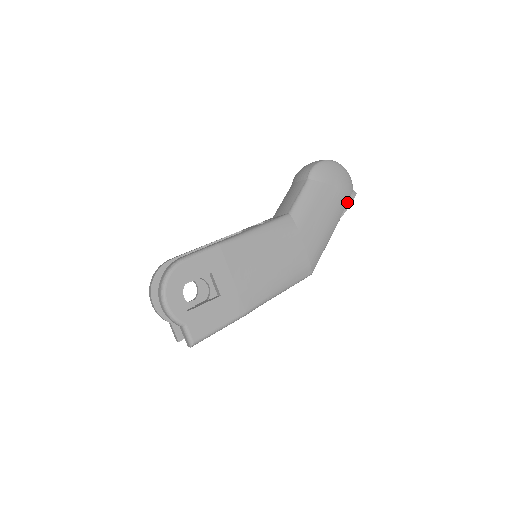
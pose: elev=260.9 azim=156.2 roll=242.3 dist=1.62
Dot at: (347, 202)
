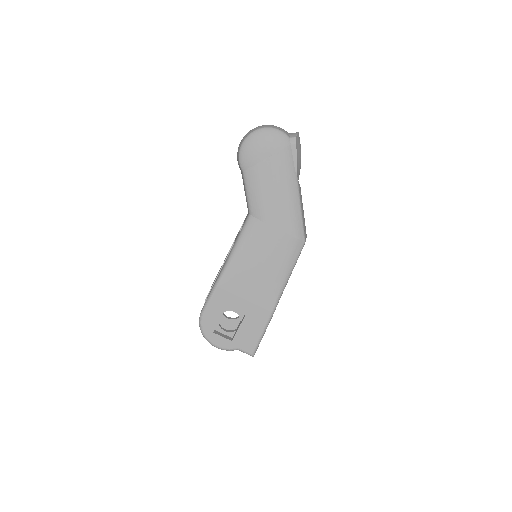
Dot at: (292, 156)
